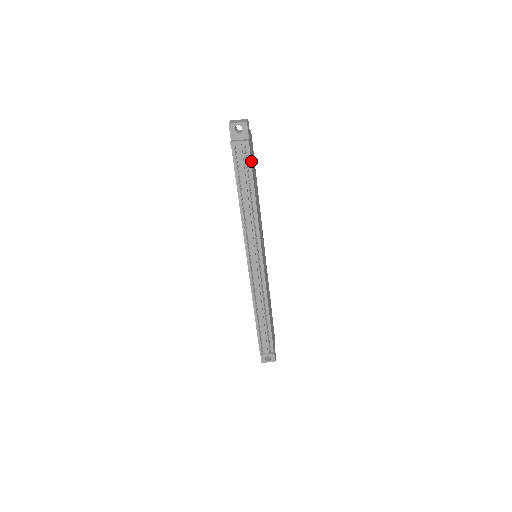
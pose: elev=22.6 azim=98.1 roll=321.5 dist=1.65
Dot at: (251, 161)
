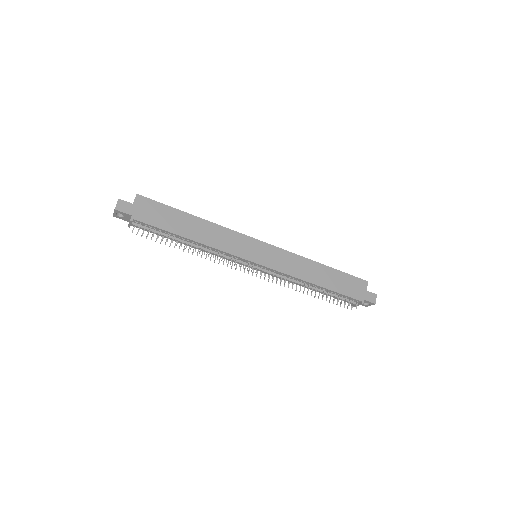
Dot at: (153, 225)
